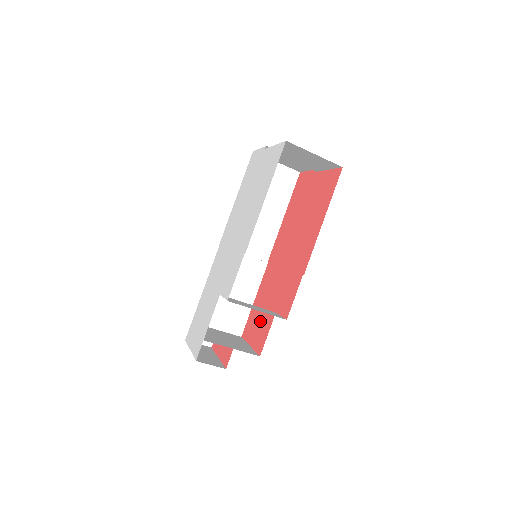
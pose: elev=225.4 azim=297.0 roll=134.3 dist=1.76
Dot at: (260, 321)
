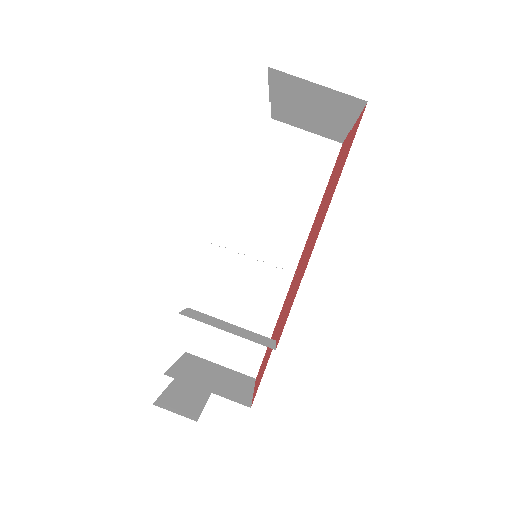
Dot at: (267, 355)
